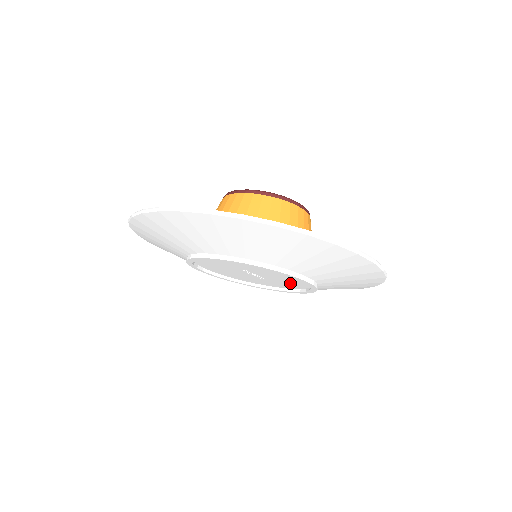
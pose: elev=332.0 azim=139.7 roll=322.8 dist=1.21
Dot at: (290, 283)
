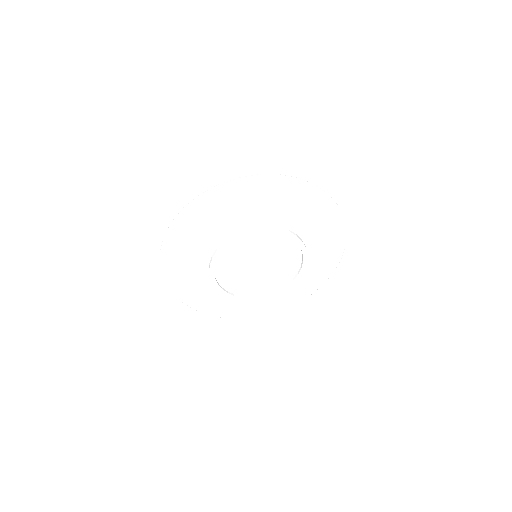
Dot at: (280, 276)
